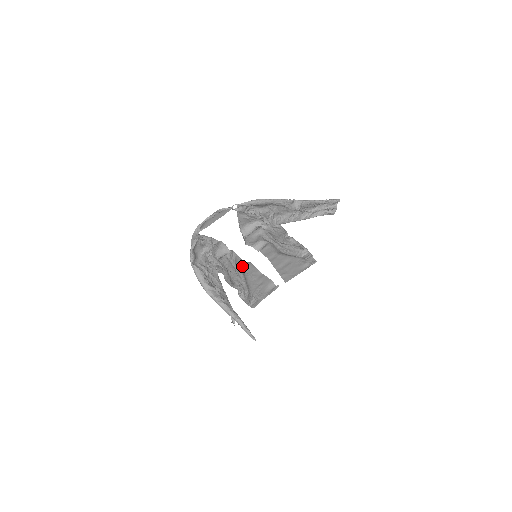
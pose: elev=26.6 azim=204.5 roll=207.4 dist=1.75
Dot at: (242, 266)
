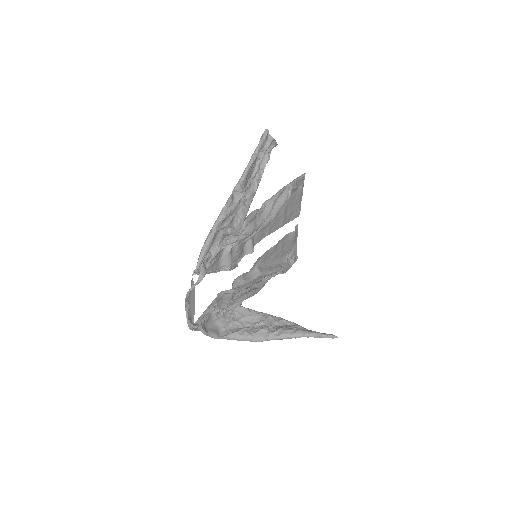
Dot at: (254, 269)
